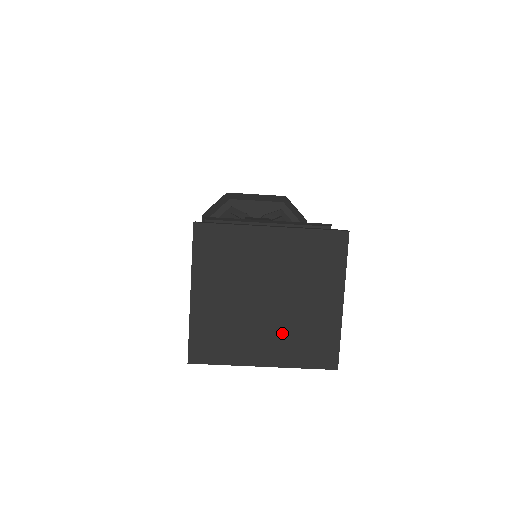
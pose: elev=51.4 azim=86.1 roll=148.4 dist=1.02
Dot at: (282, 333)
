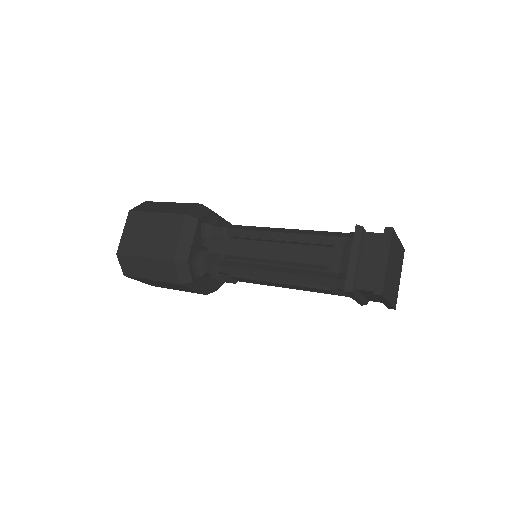
Dot at: (393, 288)
